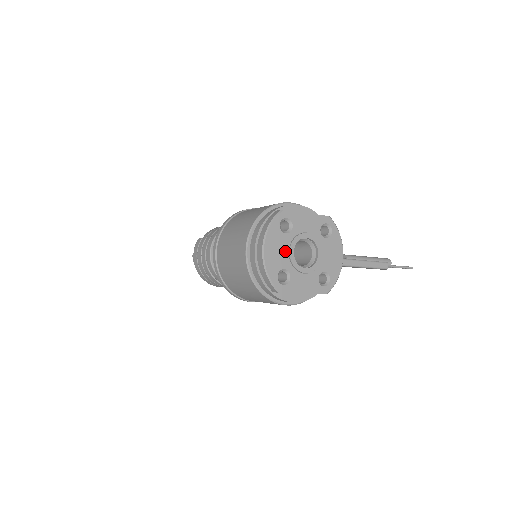
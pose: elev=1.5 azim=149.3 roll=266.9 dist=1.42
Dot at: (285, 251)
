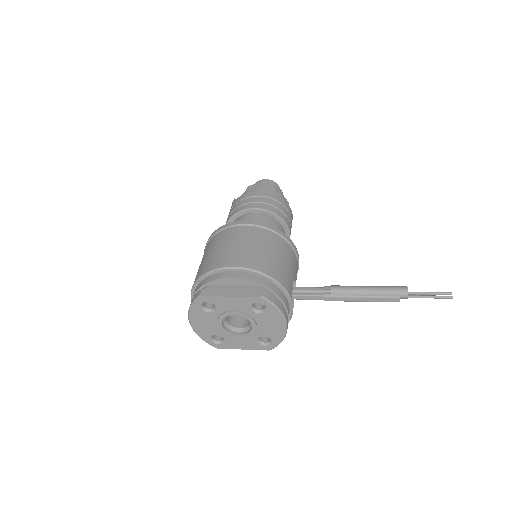
Dot at: (213, 324)
